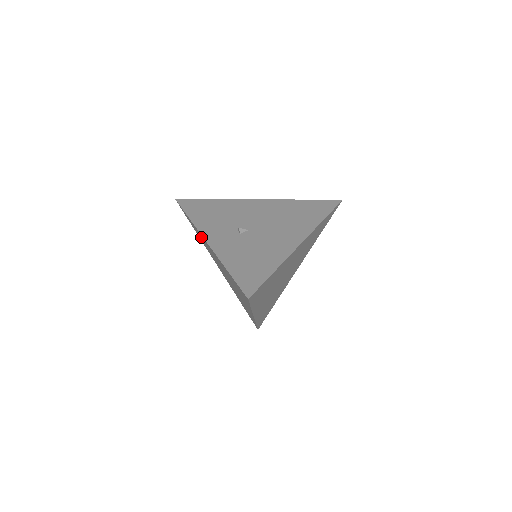
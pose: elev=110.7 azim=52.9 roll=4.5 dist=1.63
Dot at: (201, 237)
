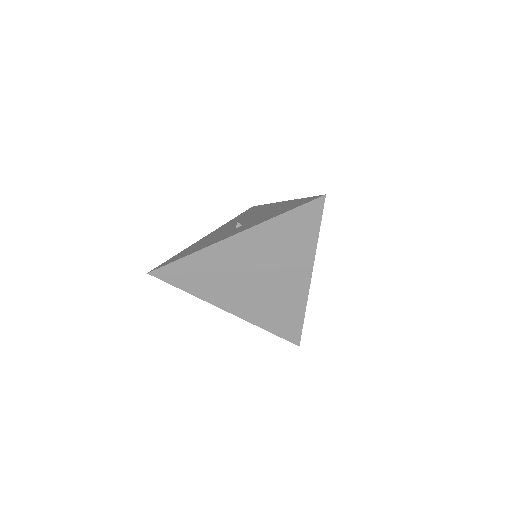
Dot at: (211, 263)
